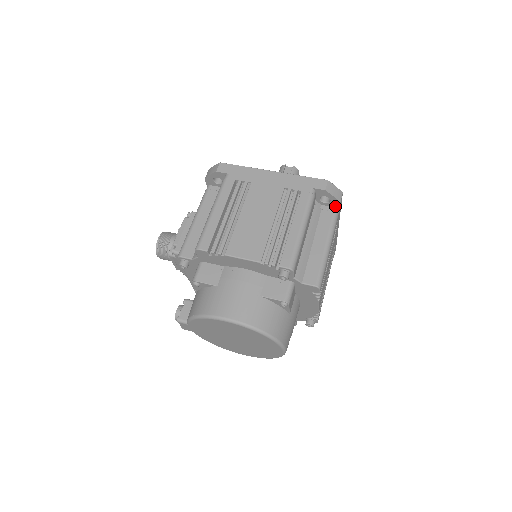
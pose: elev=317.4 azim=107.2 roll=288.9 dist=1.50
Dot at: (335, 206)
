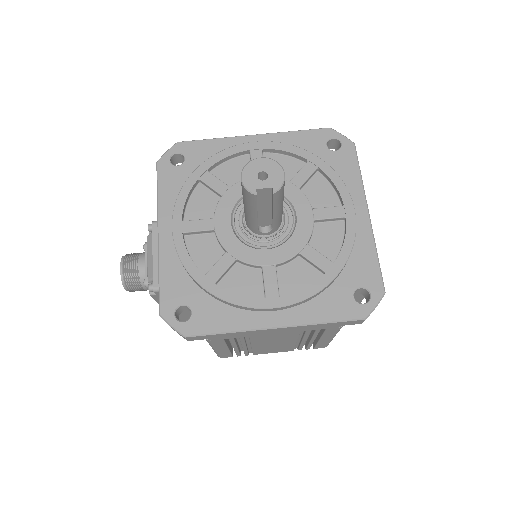
Dot at: occluded
